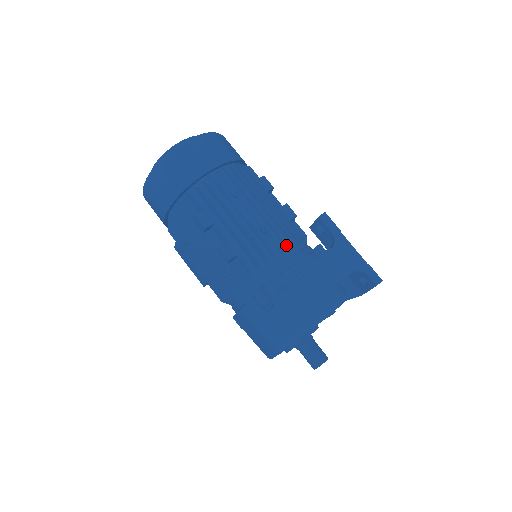
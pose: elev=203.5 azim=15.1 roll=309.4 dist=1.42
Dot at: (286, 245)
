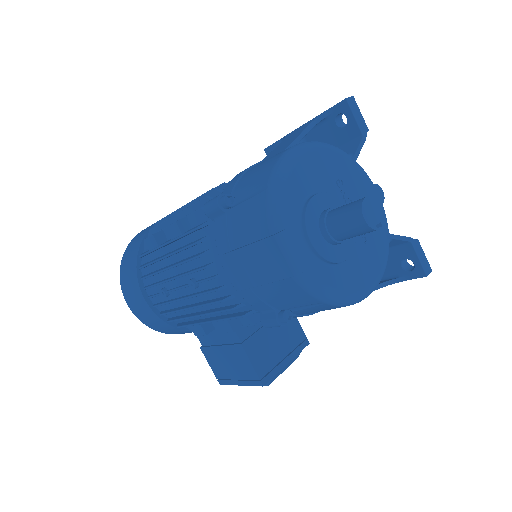
Dot at: occluded
